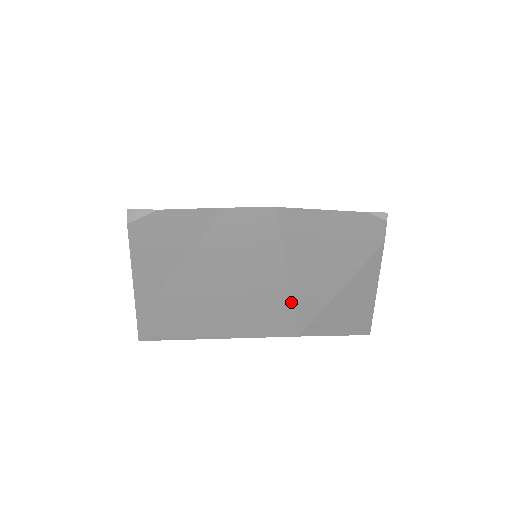
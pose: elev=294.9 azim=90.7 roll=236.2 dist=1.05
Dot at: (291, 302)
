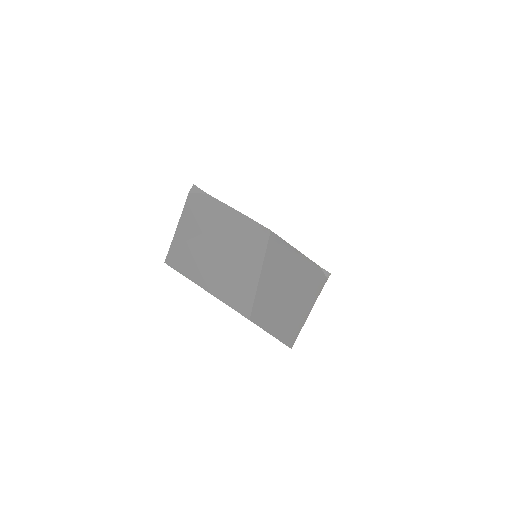
Dot at: (254, 295)
